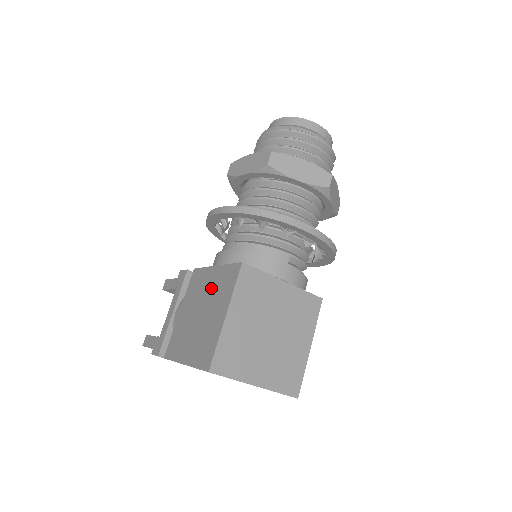
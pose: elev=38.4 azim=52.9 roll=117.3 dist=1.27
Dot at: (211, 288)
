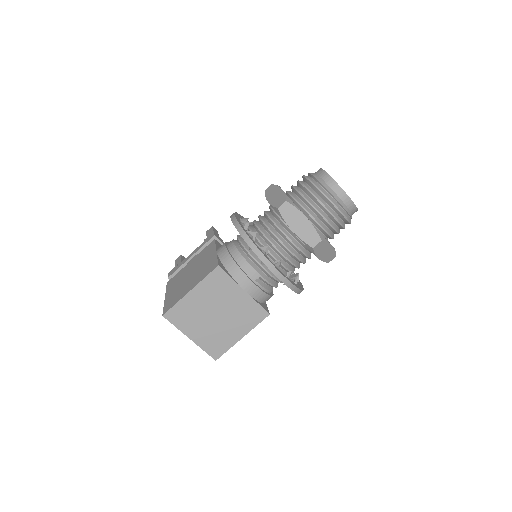
Dot at: (204, 264)
